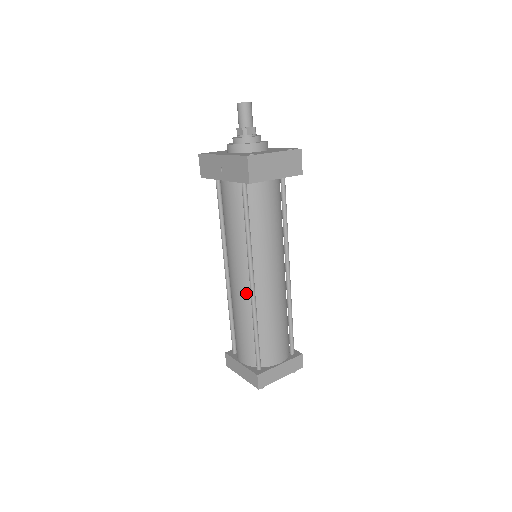
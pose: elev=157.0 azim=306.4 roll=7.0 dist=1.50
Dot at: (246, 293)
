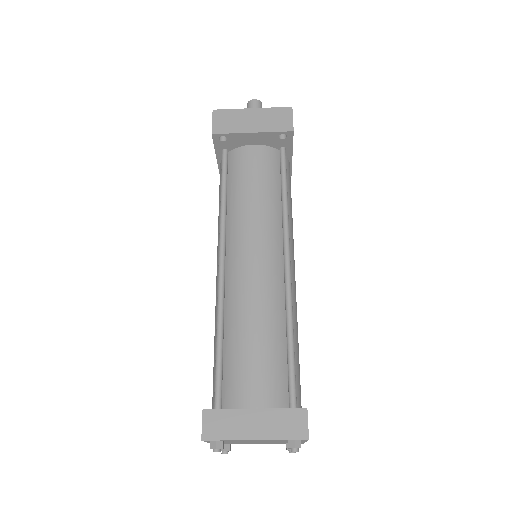
Dot at: occluded
